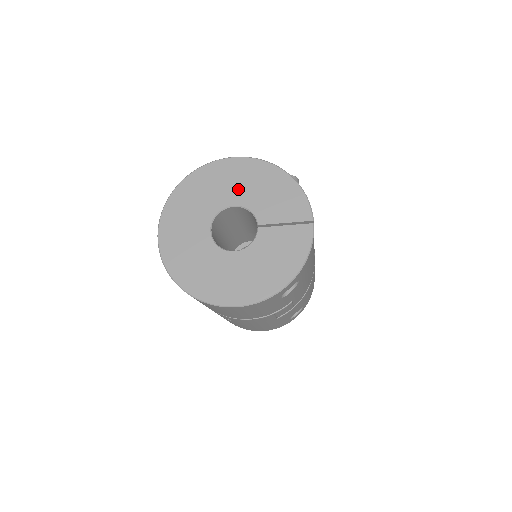
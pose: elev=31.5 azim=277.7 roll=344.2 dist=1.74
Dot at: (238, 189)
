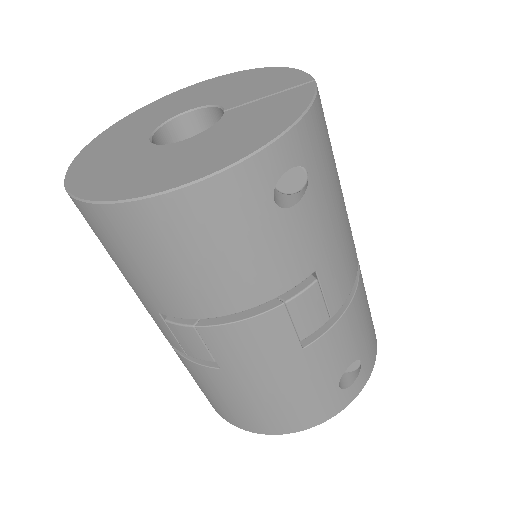
Dot at: (199, 98)
